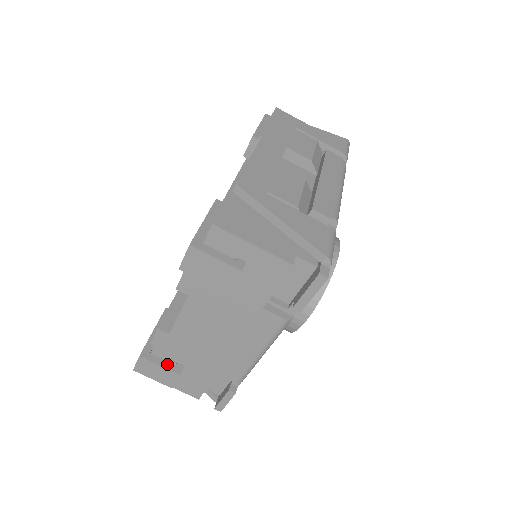
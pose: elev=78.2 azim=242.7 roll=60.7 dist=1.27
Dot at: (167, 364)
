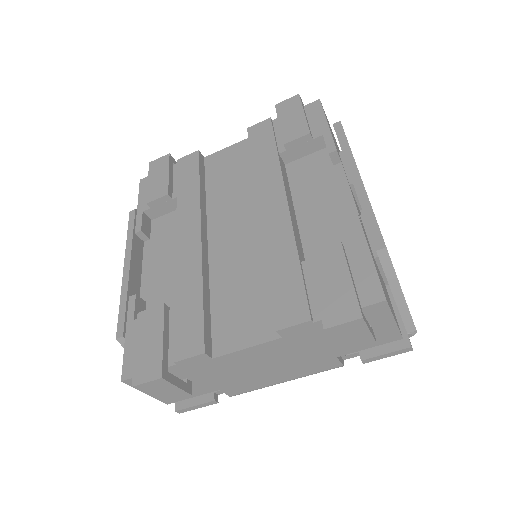
Dot at: (181, 383)
